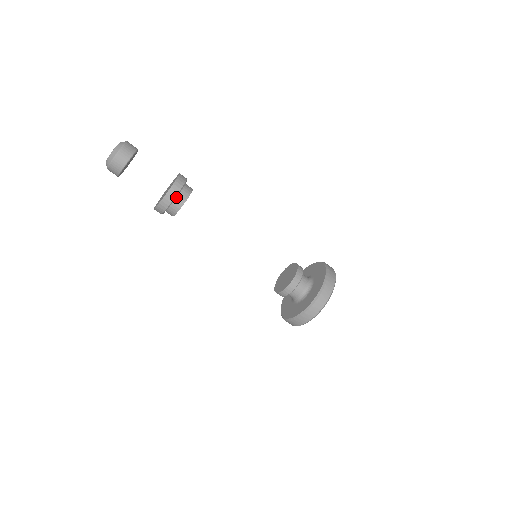
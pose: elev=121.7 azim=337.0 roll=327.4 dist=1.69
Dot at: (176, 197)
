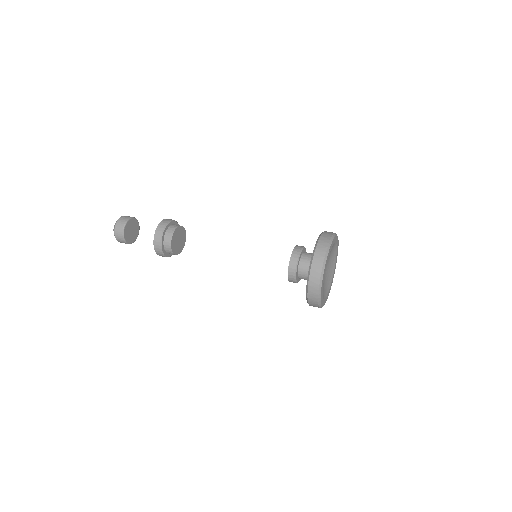
Dot at: (167, 229)
